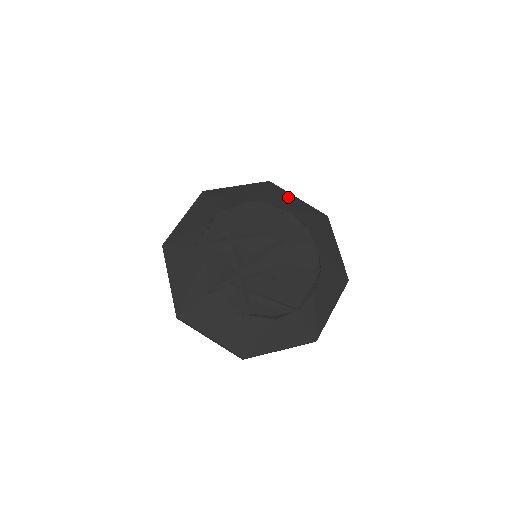
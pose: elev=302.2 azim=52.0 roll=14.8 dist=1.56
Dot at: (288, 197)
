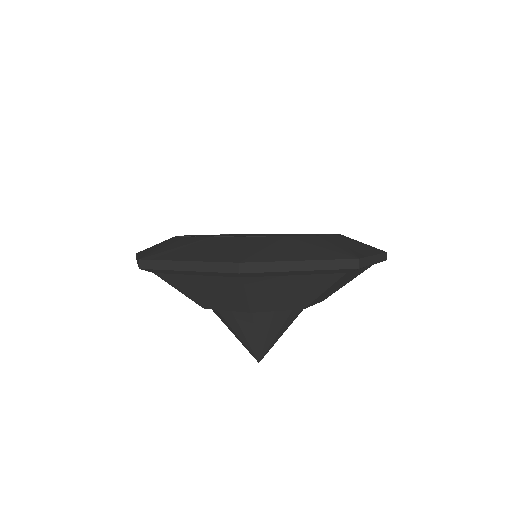
Dot at: occluded
